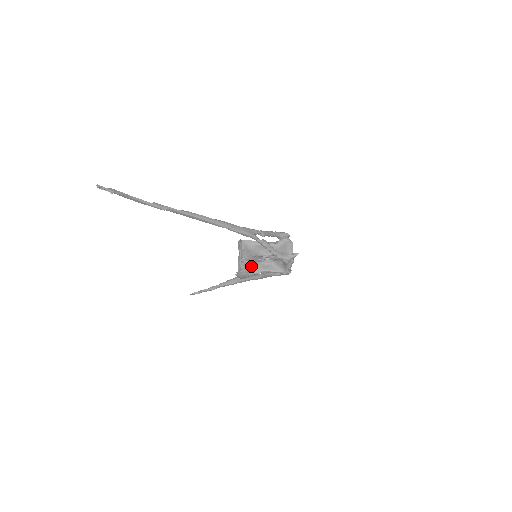
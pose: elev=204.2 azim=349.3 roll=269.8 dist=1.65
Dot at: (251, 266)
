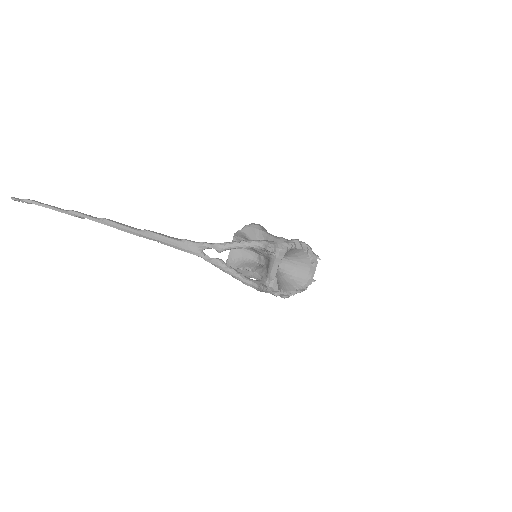
Dot at: occluded
